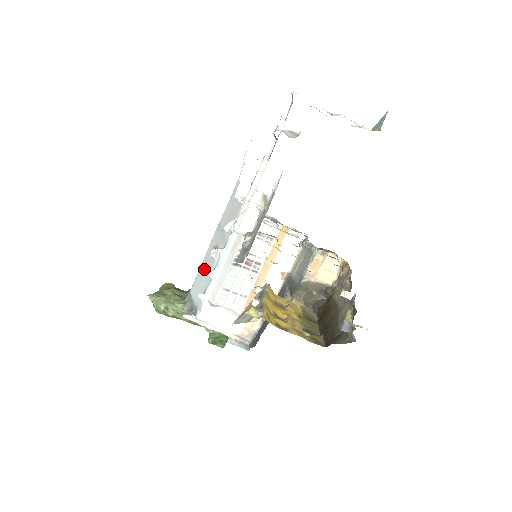
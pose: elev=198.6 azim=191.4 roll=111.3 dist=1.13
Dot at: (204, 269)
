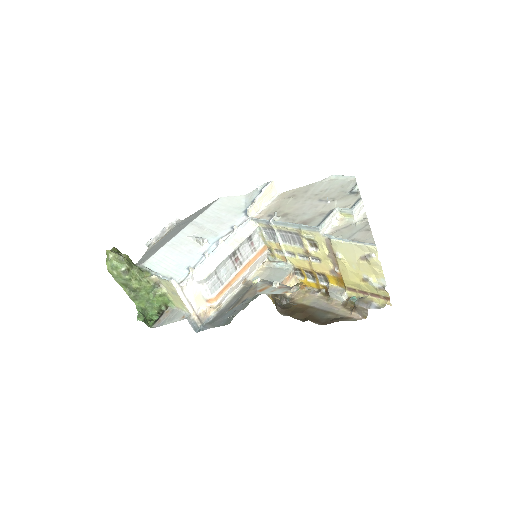
Dot at: (176, 250)
